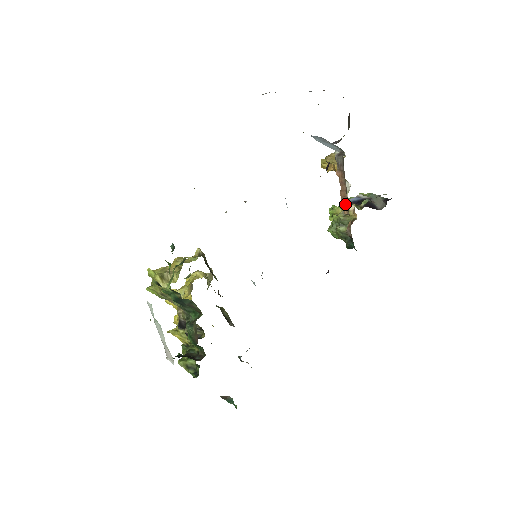
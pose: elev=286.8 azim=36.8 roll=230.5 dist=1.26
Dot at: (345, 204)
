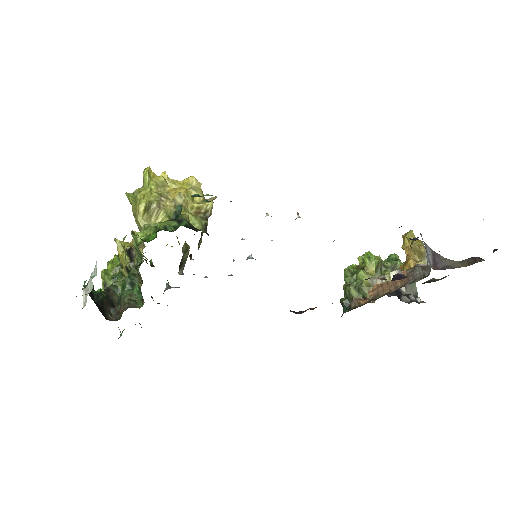
Dot at: (377, 292)
